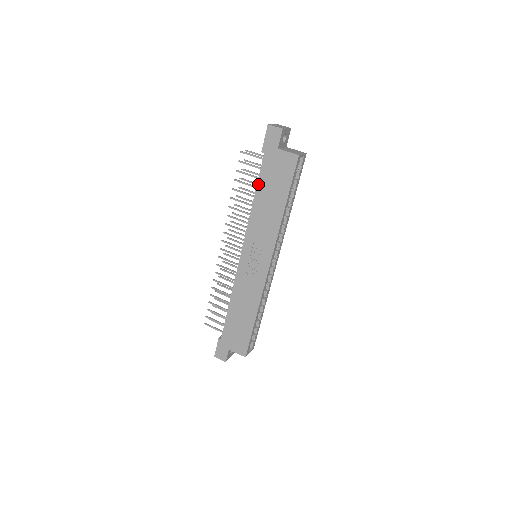
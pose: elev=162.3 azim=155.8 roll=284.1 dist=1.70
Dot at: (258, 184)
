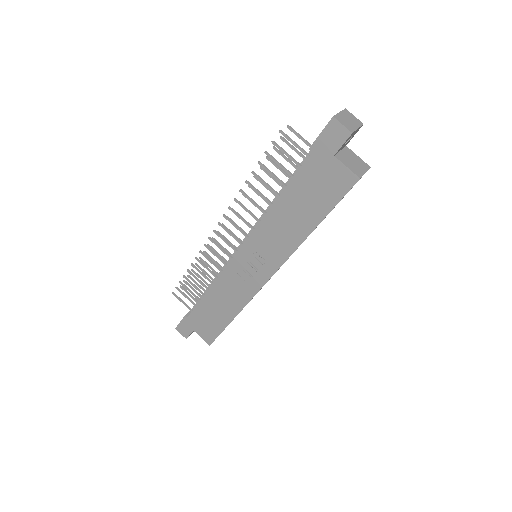
Dot at: (289, 186)
